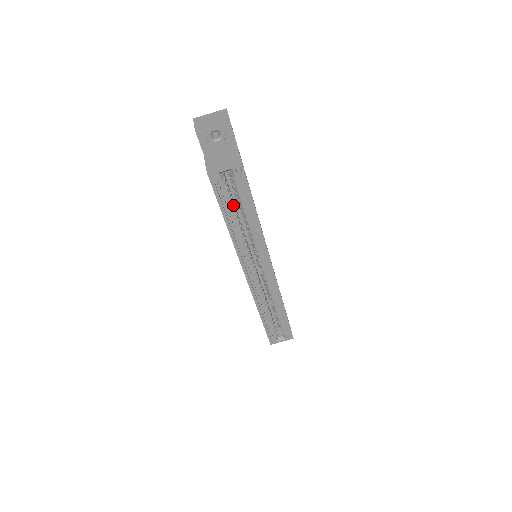
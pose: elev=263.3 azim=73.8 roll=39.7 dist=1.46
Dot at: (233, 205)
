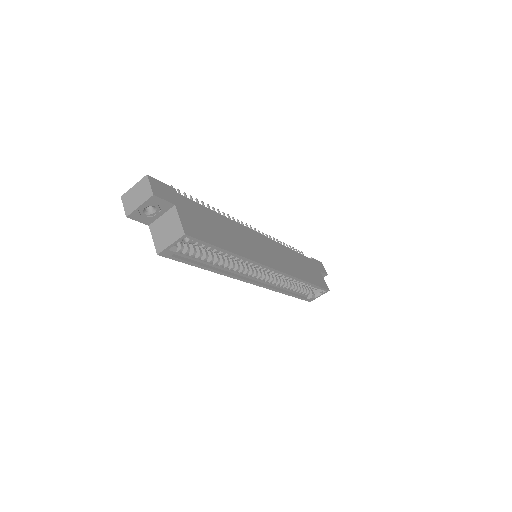
Dot at: (203, 250)
